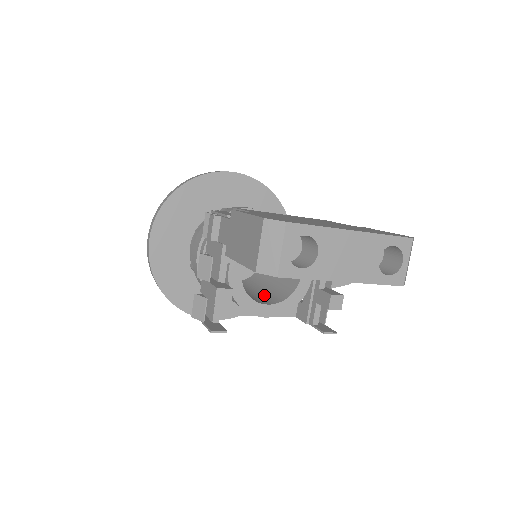
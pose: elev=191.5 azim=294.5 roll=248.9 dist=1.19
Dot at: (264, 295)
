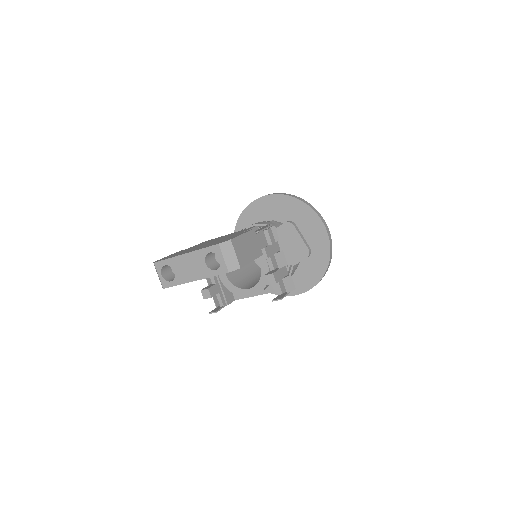
Dot at: occluded
